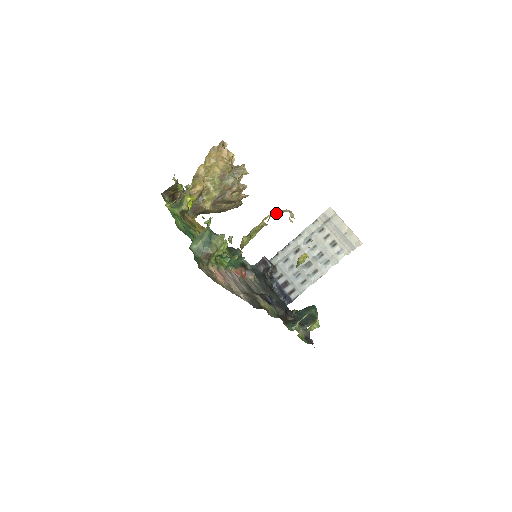
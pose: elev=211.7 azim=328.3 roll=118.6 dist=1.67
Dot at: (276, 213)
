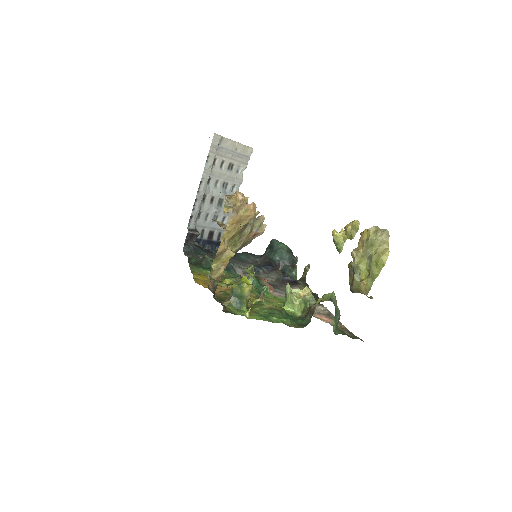
Dot at: (385, 243)
